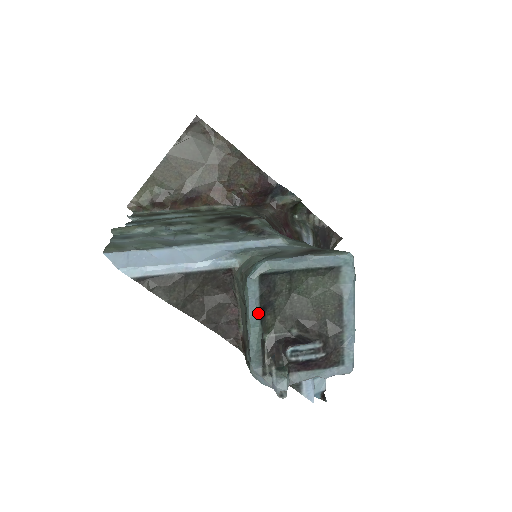
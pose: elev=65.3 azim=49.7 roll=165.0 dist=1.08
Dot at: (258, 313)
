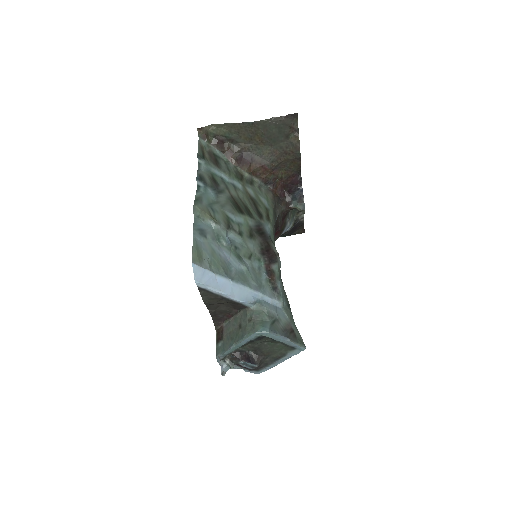
Dot at: (244, 344)
